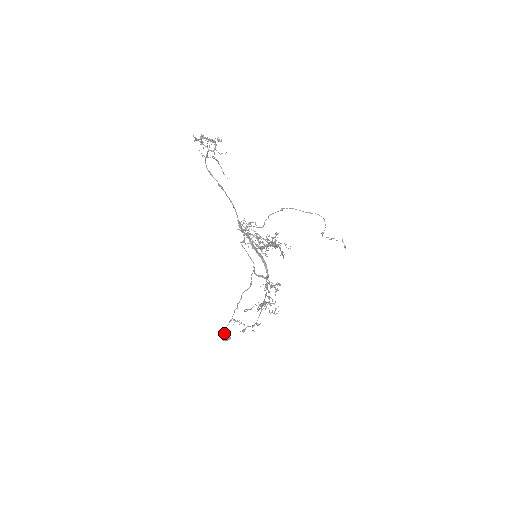
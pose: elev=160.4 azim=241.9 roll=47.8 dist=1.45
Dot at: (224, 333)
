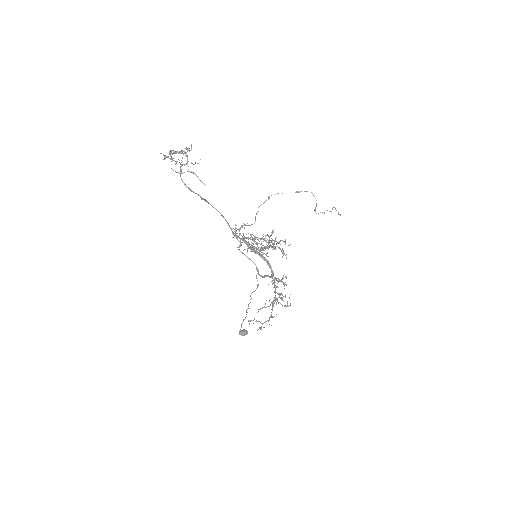
Dot at: occluded
